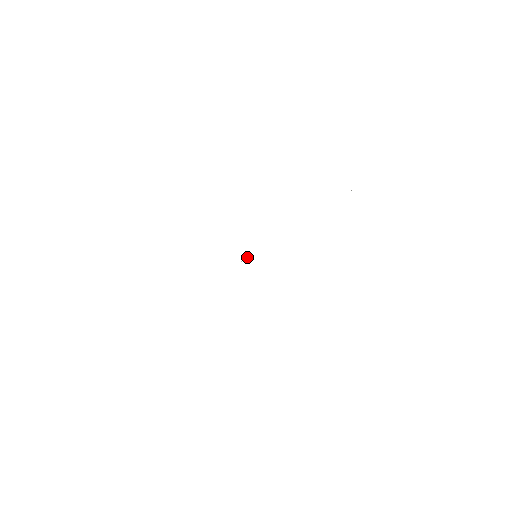
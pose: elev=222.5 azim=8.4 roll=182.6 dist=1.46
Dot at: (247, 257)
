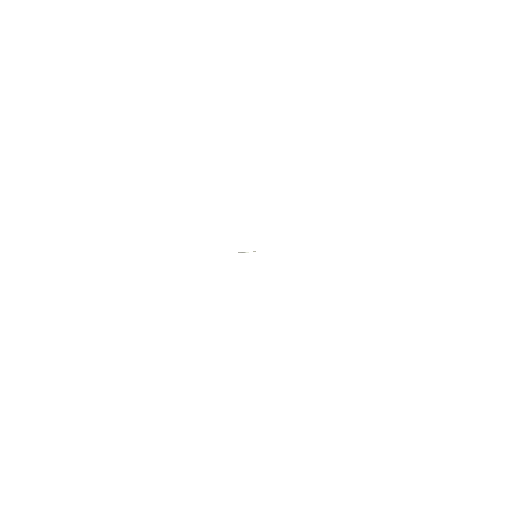
Dot at: occluded
